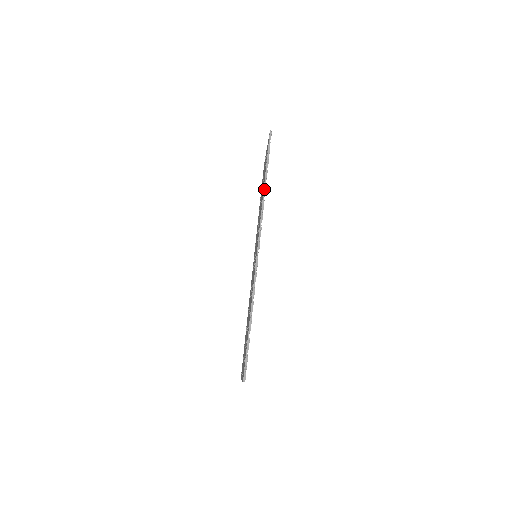
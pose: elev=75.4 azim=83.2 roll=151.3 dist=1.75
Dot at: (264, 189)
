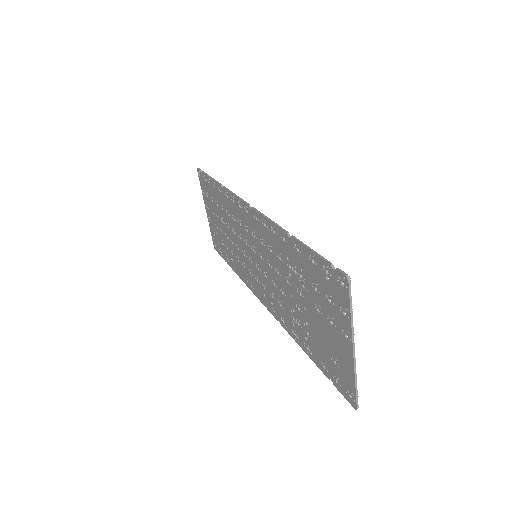
Dot at: (220, 184)
